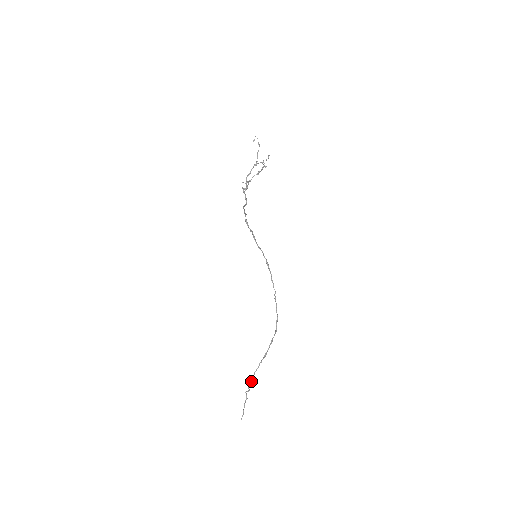
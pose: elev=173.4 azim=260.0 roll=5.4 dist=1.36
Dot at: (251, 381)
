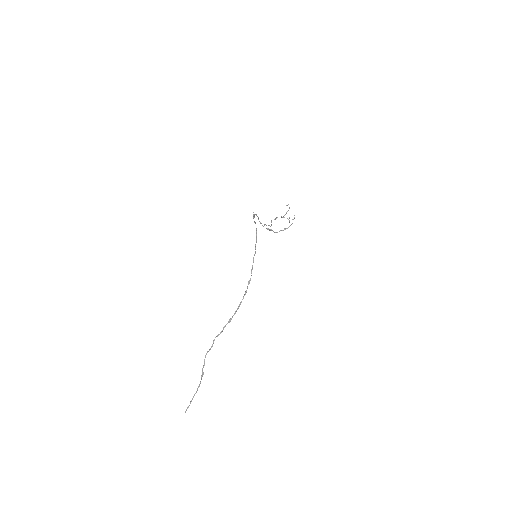
Dot at: (209, 350)
